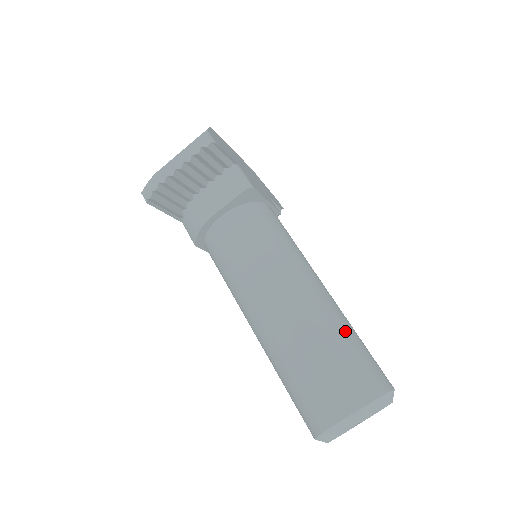
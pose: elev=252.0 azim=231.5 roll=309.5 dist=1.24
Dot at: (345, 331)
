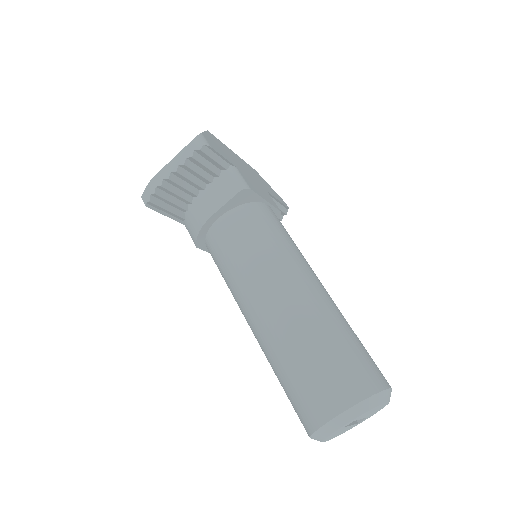
Dot at: (339, 329)
